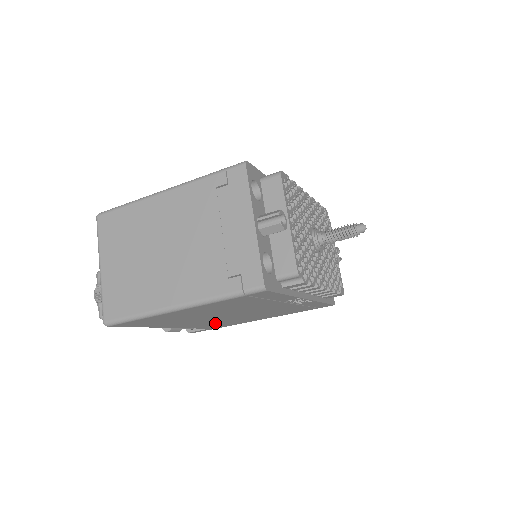
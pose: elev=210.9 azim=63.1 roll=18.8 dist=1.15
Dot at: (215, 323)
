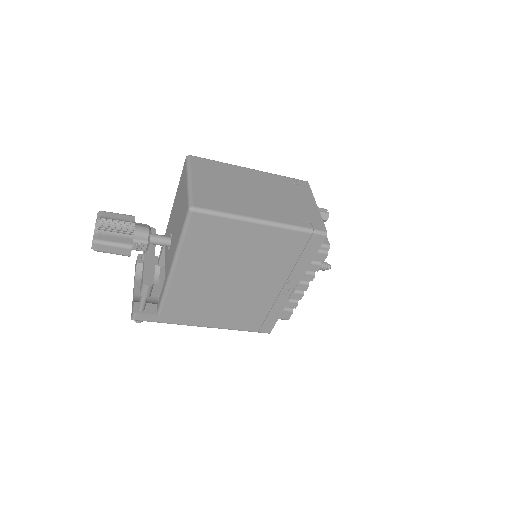
Dot at: (193, 298)
